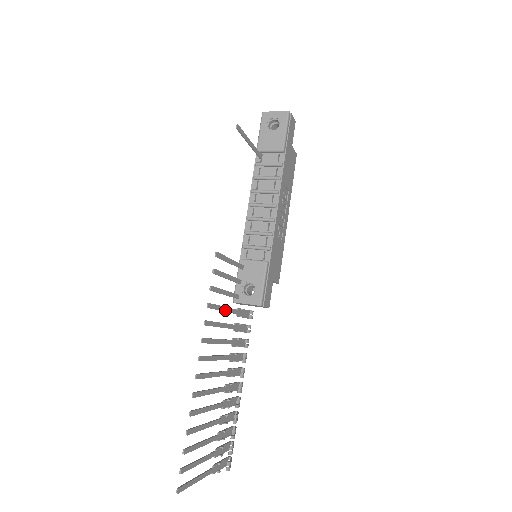
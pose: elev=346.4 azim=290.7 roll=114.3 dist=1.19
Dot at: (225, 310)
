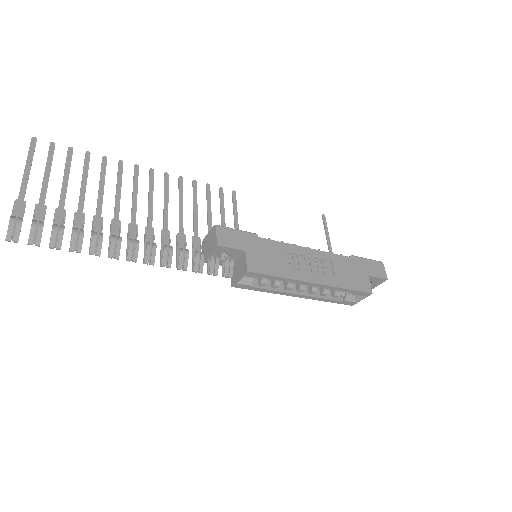
Dot at: (195, 211)
